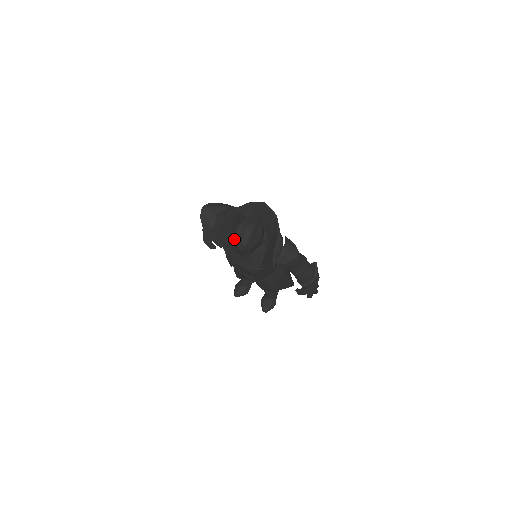
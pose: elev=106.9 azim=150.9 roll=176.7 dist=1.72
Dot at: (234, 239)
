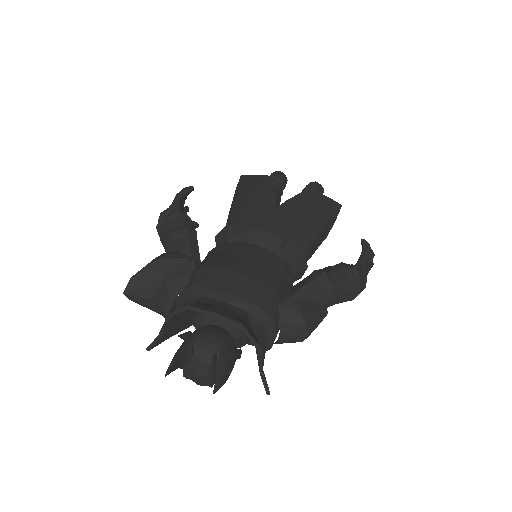
Dot at: occluded
